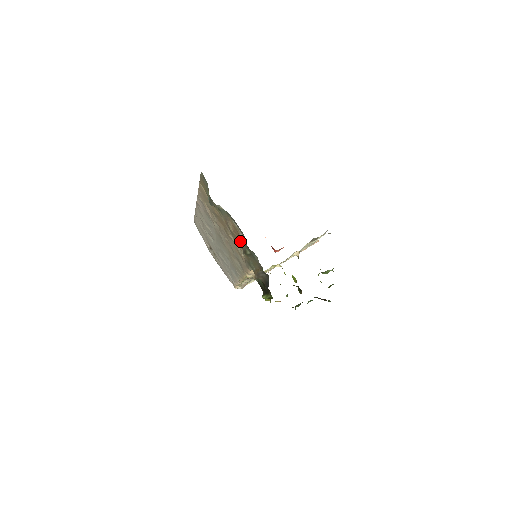
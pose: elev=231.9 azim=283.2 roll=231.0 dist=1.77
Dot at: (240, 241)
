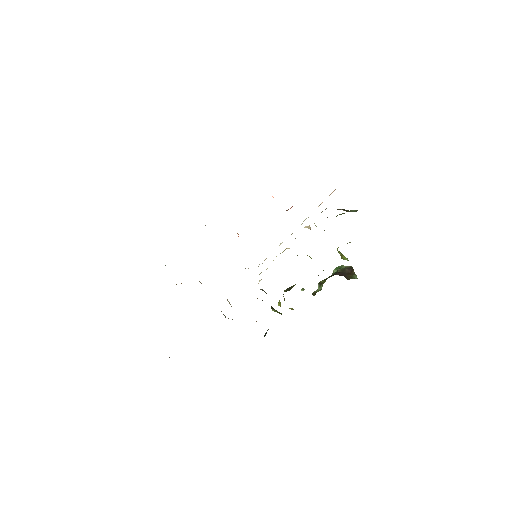
Dot at: occluded
